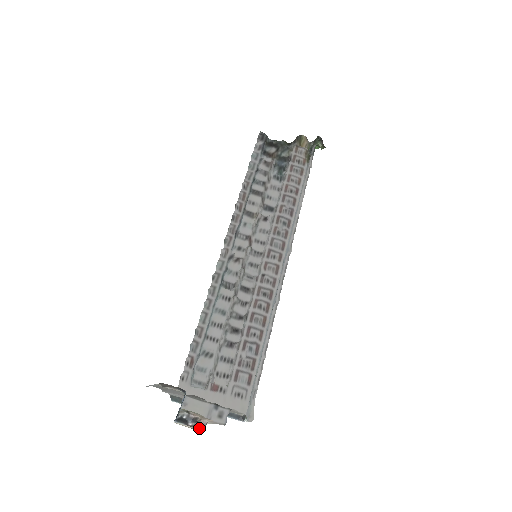
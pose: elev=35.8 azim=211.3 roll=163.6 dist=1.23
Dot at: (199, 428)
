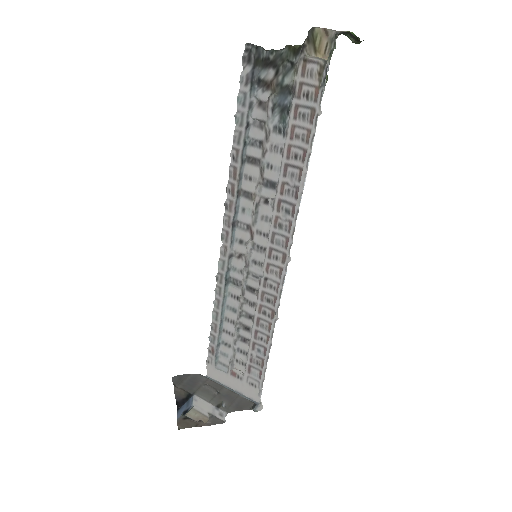
Dot at: occluded
